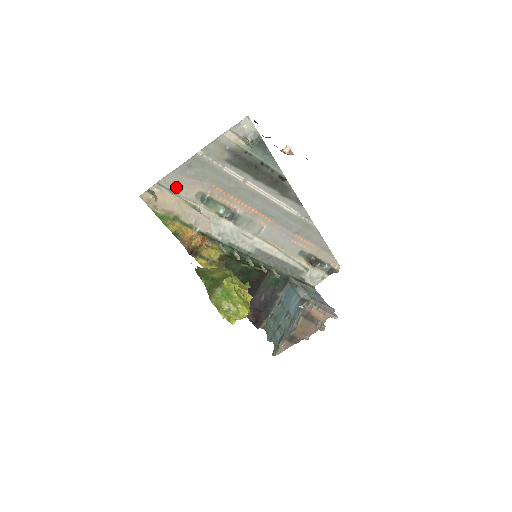
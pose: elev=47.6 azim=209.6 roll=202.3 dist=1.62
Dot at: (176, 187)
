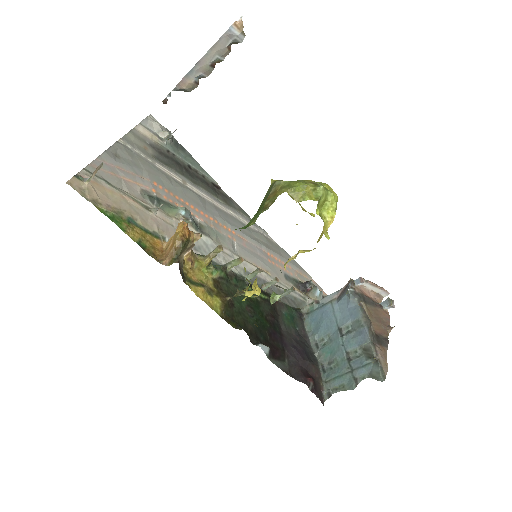
Dot at: (111, 179)
